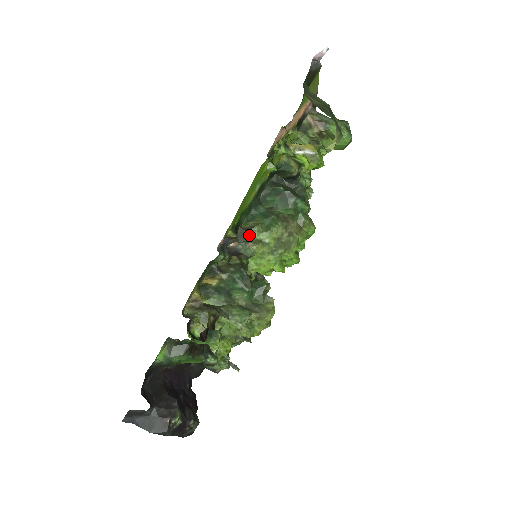
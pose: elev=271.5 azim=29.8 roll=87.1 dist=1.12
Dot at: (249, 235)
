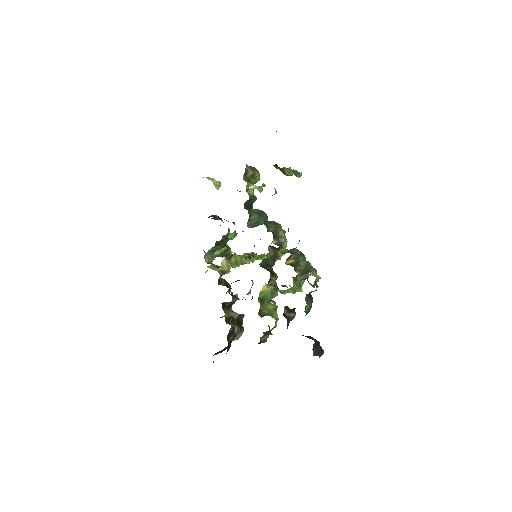
Dot at: (278, 234)
